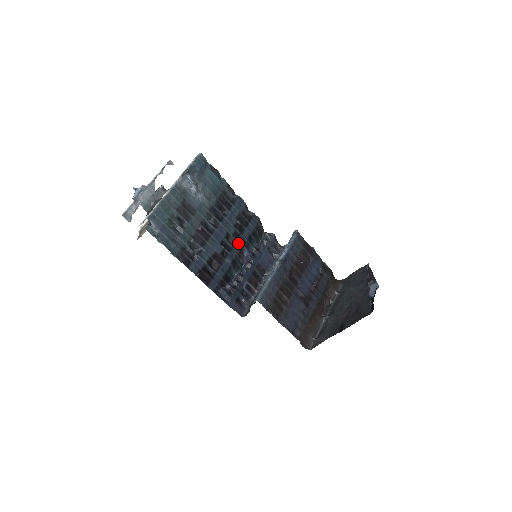
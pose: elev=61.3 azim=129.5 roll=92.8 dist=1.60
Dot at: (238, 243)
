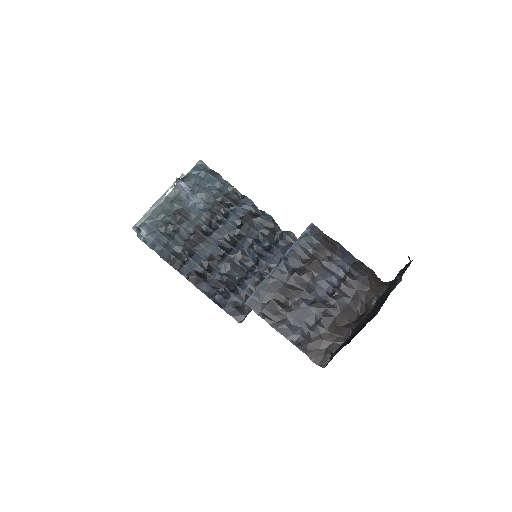
Dot at: (240, 244)
